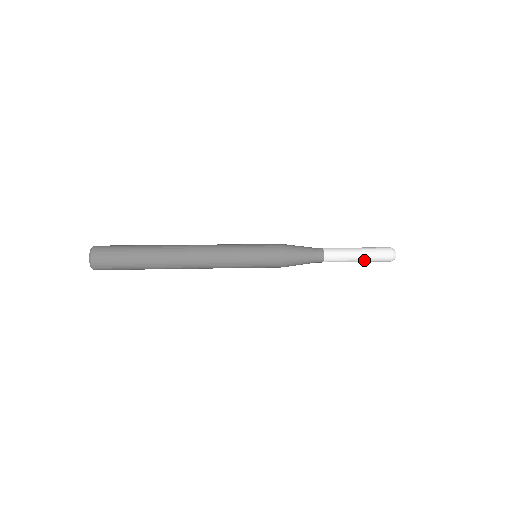
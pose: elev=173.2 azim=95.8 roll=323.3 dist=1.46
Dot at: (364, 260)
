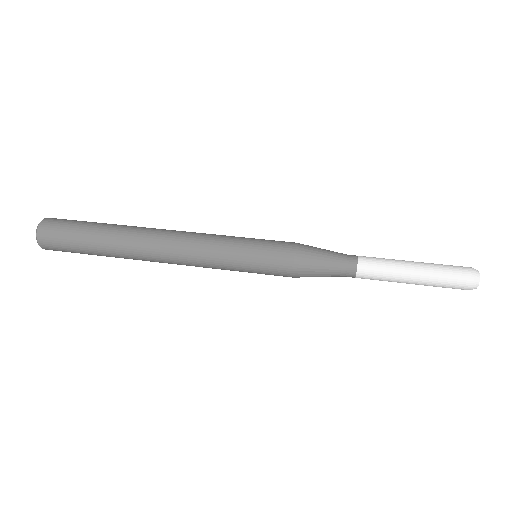
Dot at: (422, 284)
